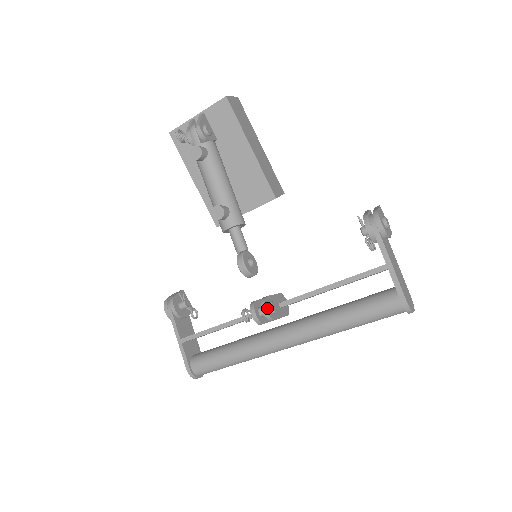
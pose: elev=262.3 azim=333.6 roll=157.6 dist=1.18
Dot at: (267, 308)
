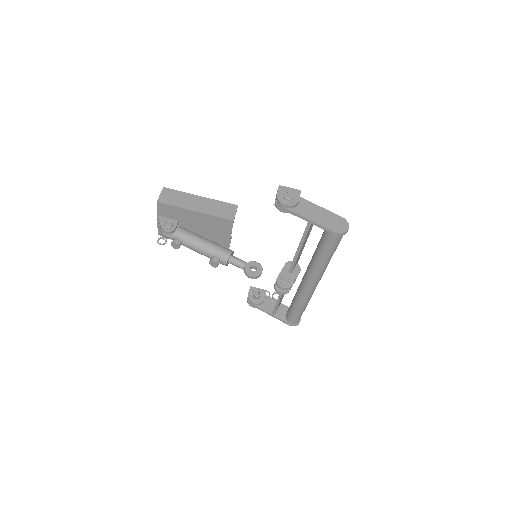
Dot at: (281, 286)
